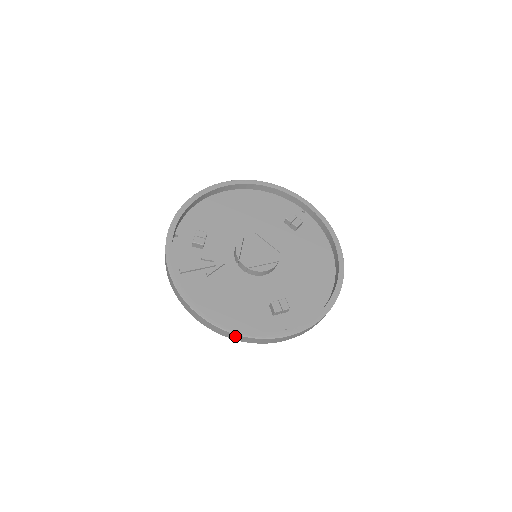
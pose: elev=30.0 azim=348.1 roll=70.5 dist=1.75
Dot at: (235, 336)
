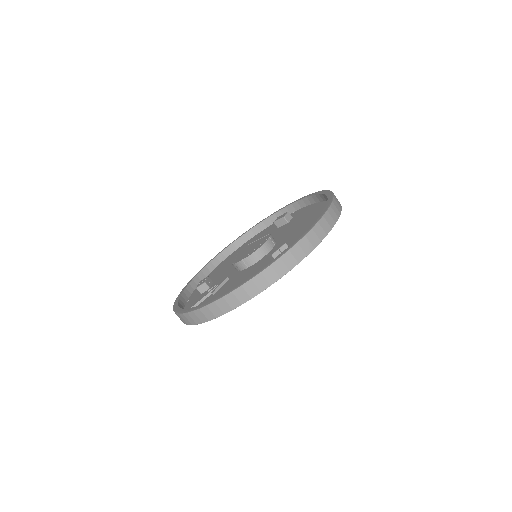
Dot at: (237, 295)
